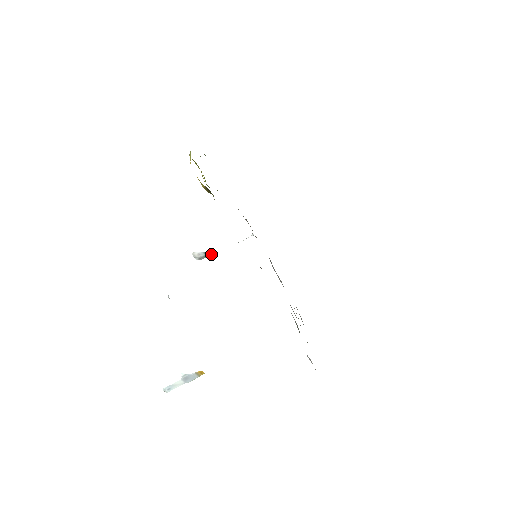
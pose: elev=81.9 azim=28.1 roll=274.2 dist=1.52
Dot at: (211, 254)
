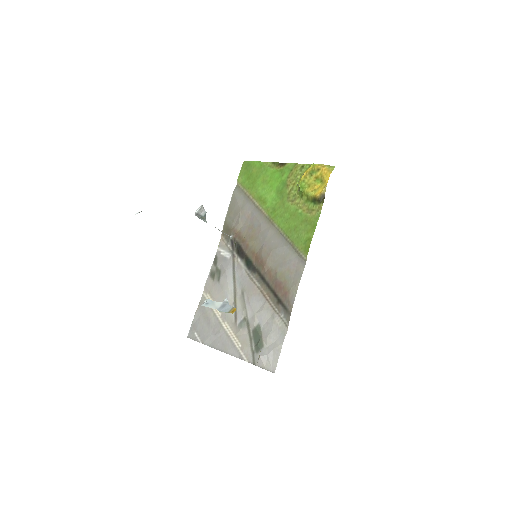
Dot at: (205, 219)
